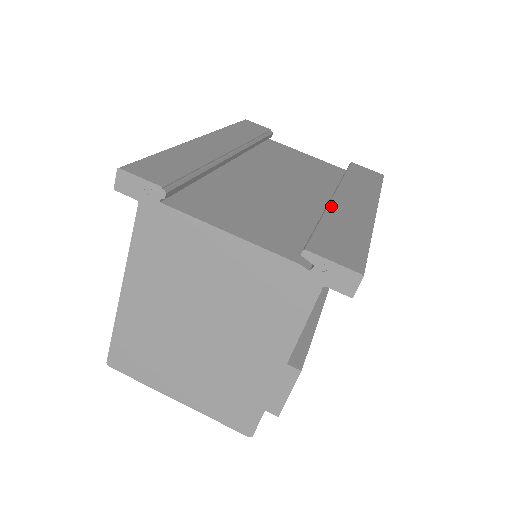
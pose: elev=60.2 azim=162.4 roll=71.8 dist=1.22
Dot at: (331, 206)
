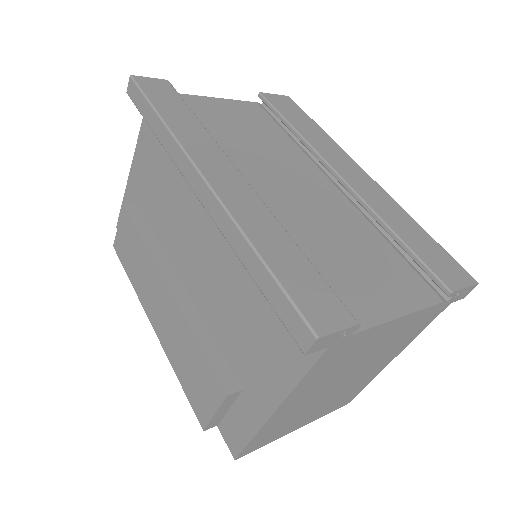
Dot at: (369, 203)
